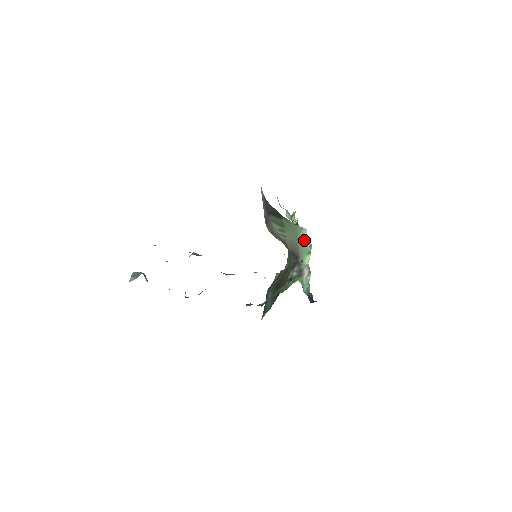
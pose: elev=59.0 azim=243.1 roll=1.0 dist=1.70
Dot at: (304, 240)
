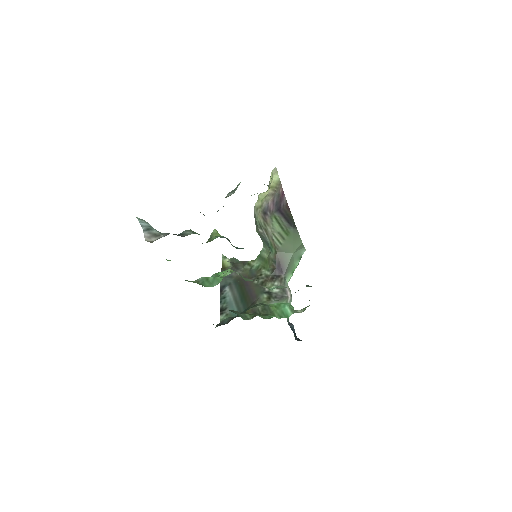
Dot at: (297, 258)
